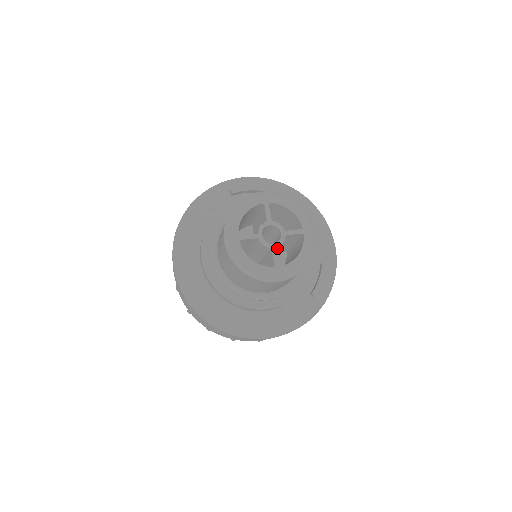
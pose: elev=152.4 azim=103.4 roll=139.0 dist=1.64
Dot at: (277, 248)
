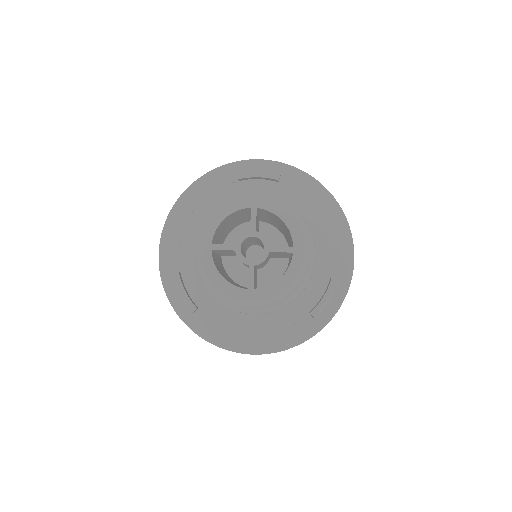
Dot at: occluded
